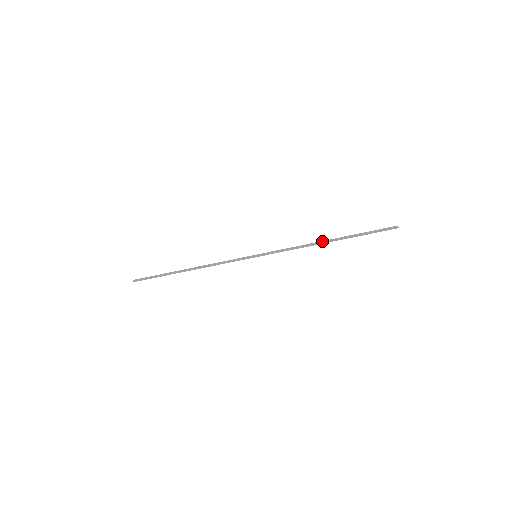
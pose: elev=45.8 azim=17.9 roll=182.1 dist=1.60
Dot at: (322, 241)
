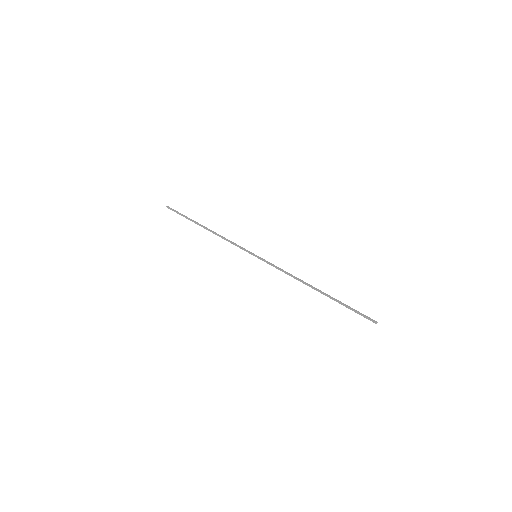
Dot at: (309, 286)
